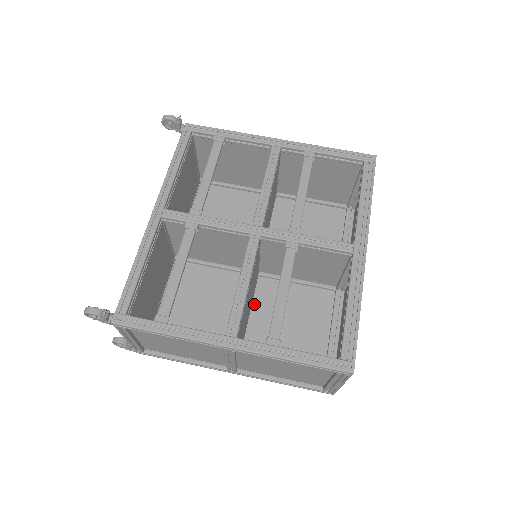
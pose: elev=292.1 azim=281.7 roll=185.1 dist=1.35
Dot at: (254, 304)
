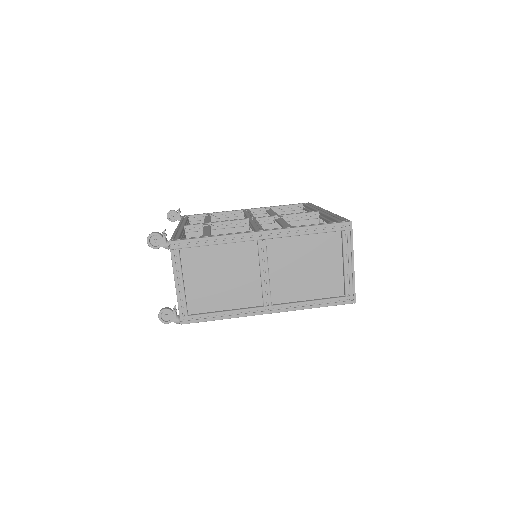
Dot at: occluded
